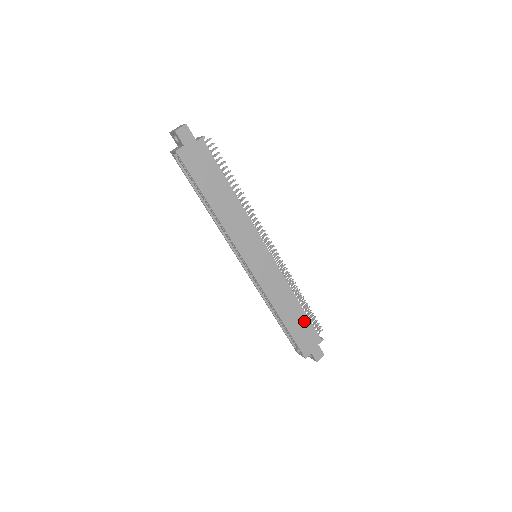
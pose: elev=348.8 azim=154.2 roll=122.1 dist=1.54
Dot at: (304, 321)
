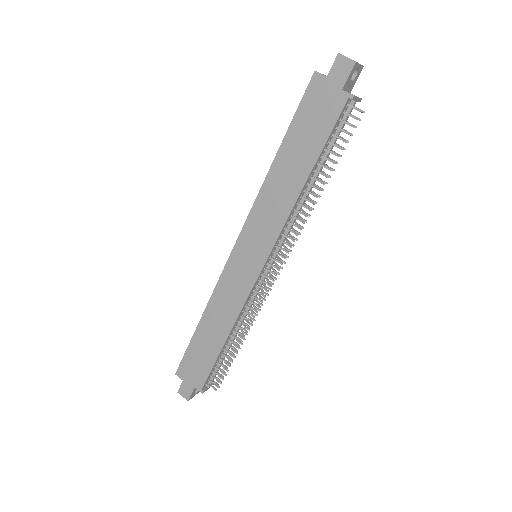
Dot at: (210, 356)
